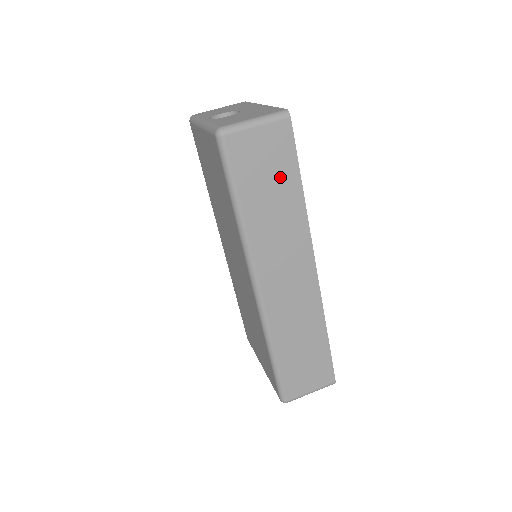
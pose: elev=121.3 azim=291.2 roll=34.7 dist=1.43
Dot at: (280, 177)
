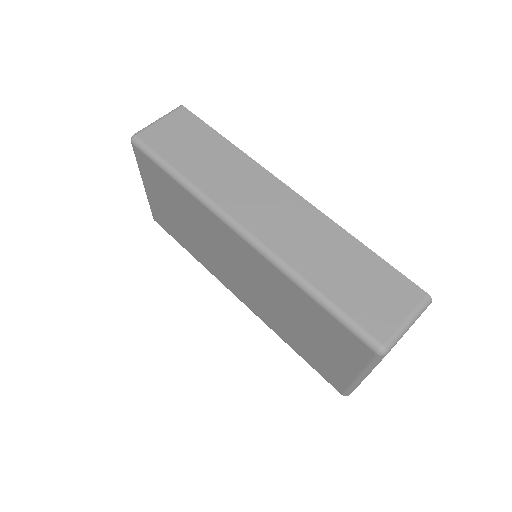
Dot at: (200, 140)
